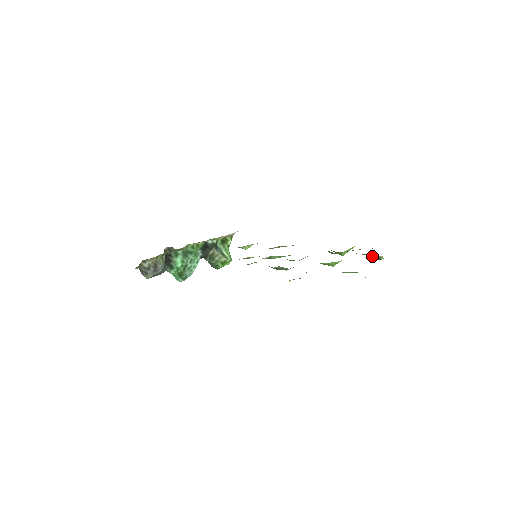
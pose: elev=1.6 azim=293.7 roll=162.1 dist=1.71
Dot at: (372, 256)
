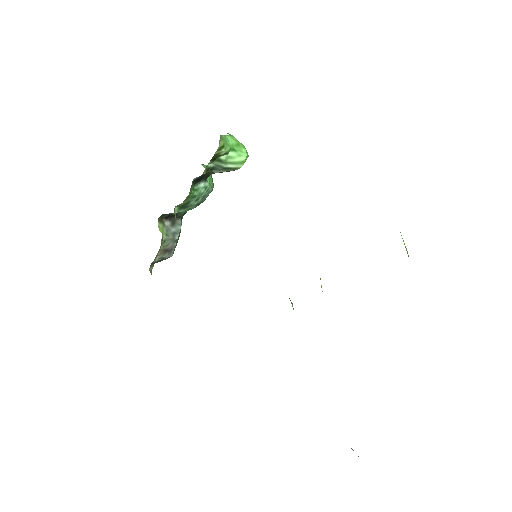
Dot at: occluded
